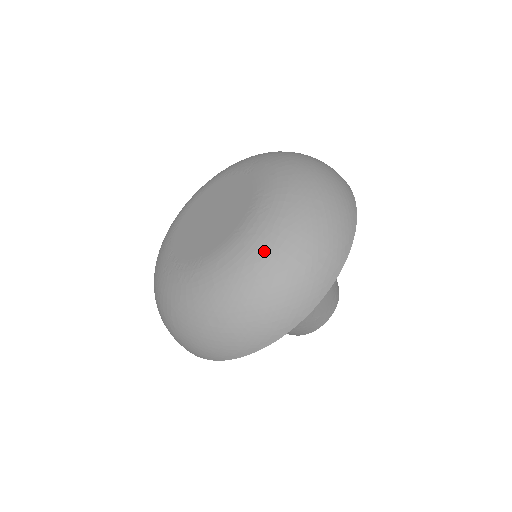
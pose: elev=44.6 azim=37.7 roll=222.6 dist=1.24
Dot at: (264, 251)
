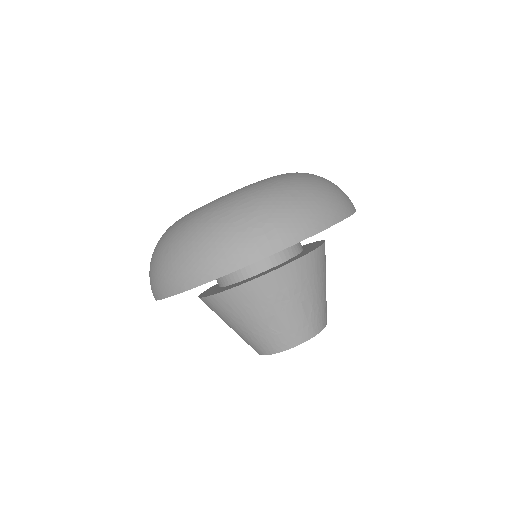
Dot at: (226, 205)
